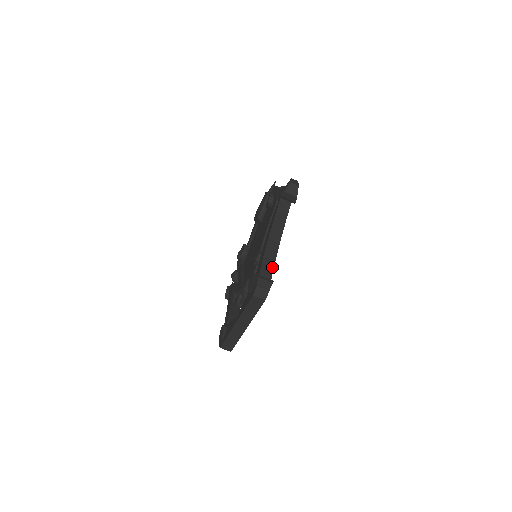
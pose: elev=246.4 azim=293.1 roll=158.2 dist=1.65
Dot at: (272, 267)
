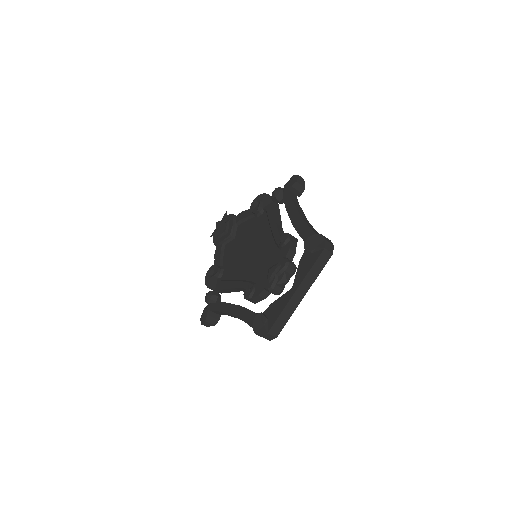
Dot at: (318, 233)
